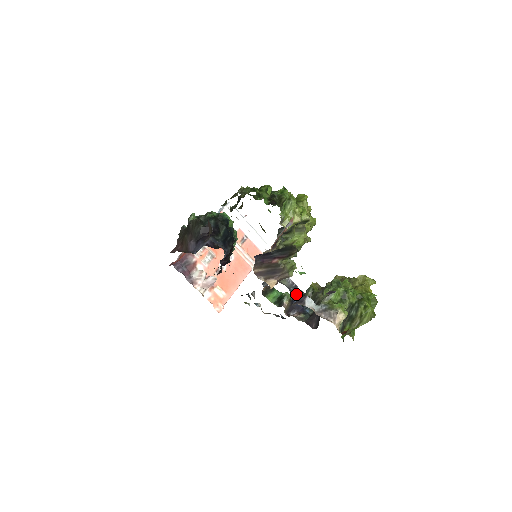
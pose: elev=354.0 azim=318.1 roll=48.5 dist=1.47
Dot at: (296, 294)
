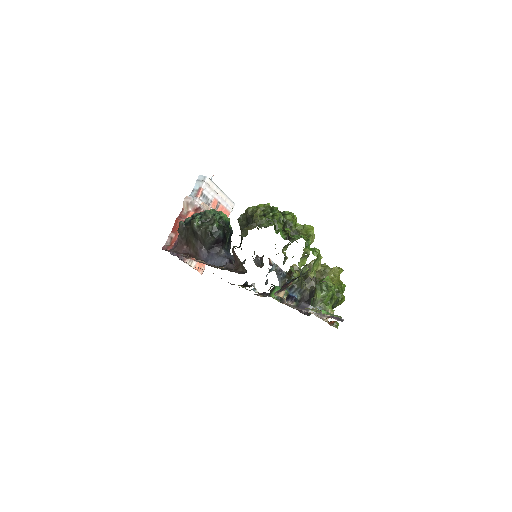
Dot at: (281, 276)
